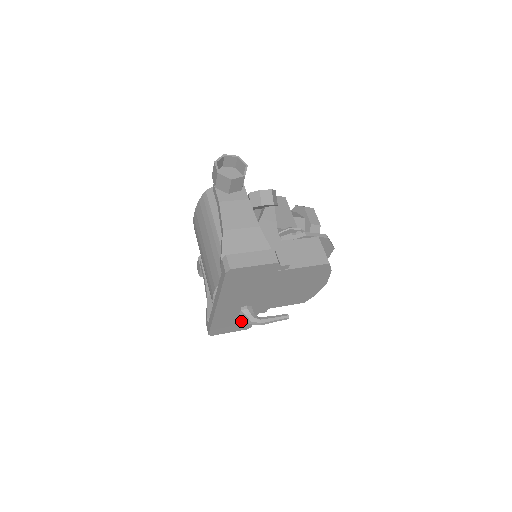
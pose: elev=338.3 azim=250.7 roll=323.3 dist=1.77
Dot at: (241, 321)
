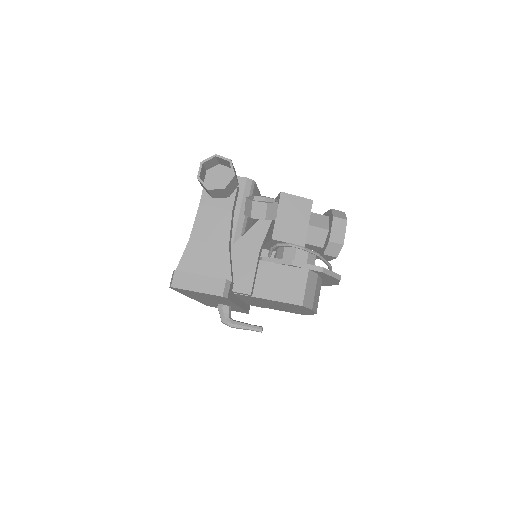
Dot at: occluded
